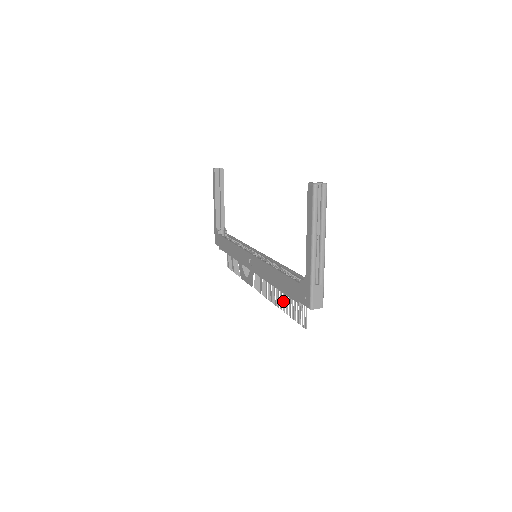
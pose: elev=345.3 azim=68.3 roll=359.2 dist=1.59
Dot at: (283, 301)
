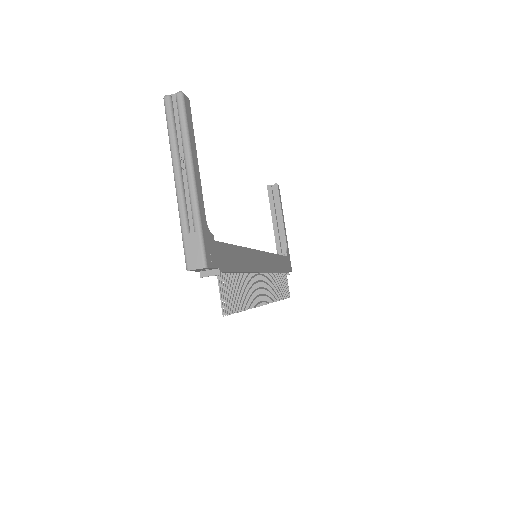
Dot at: (243, 295)
